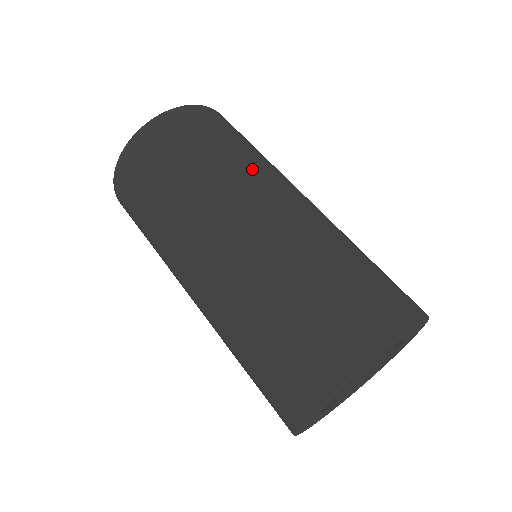
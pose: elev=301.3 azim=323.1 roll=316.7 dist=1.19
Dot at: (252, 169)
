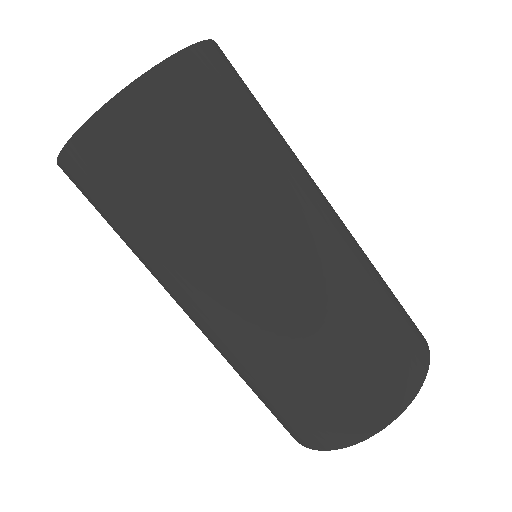
Dot at: (179, 266)
